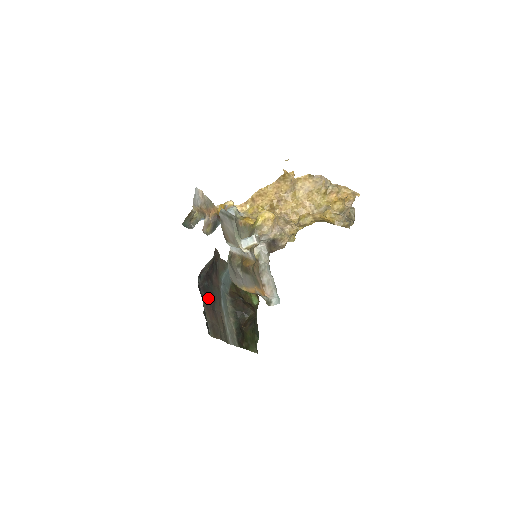
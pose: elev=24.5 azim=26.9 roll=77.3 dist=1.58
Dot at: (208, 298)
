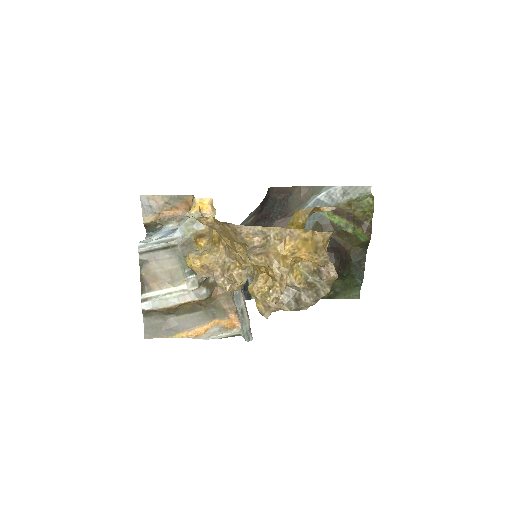
Dot at: occluded
